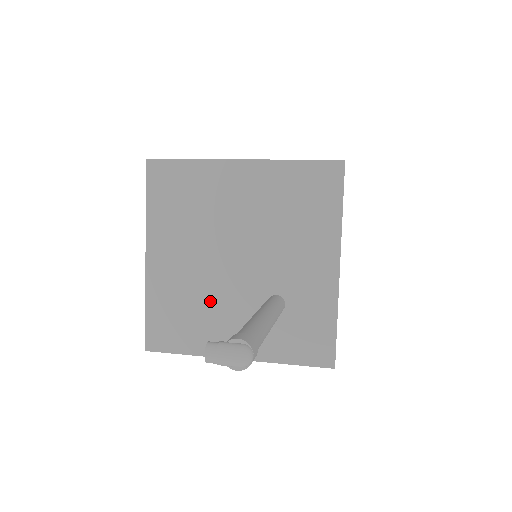
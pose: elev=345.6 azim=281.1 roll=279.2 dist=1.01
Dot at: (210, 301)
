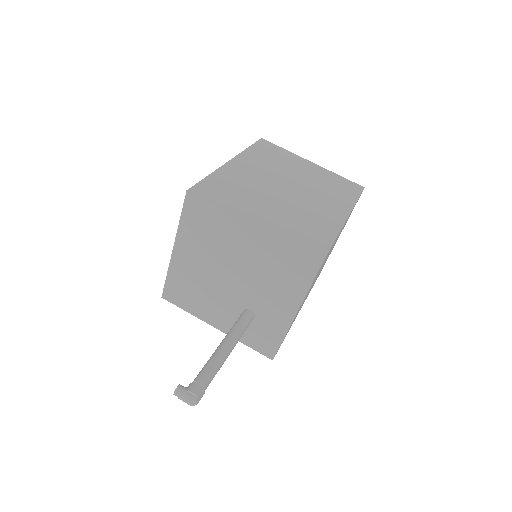
Dot at: (208, 293)
